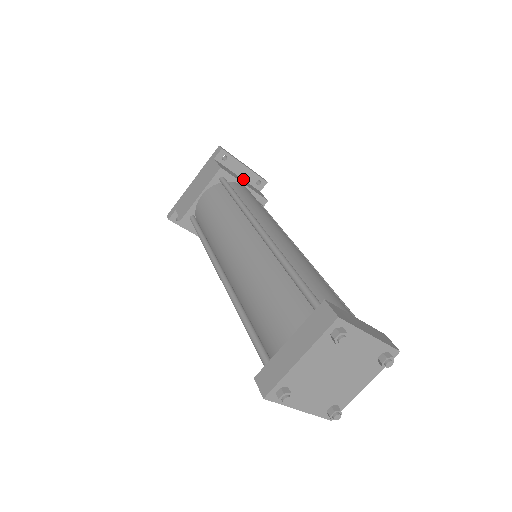
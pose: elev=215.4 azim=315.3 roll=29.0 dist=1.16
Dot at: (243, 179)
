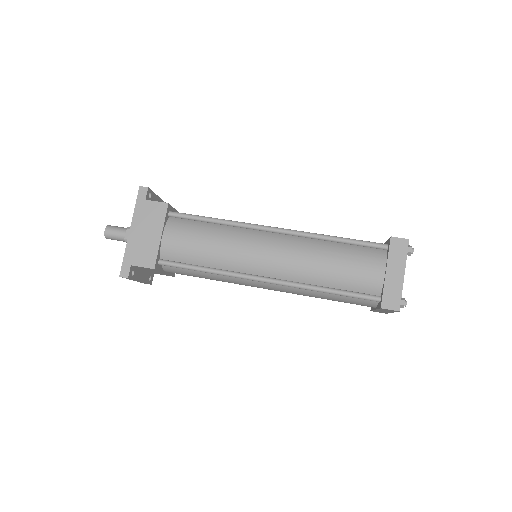
Dot at: occluded
